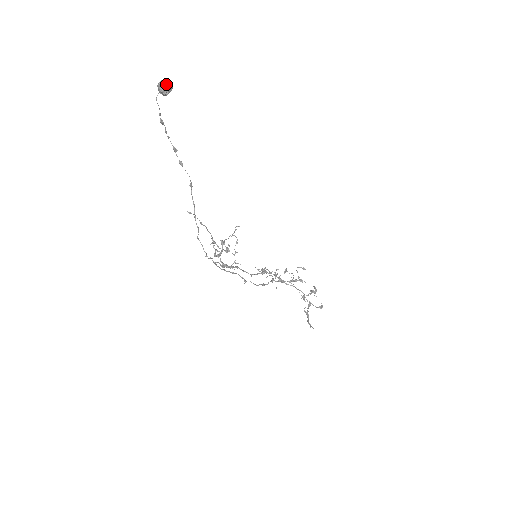
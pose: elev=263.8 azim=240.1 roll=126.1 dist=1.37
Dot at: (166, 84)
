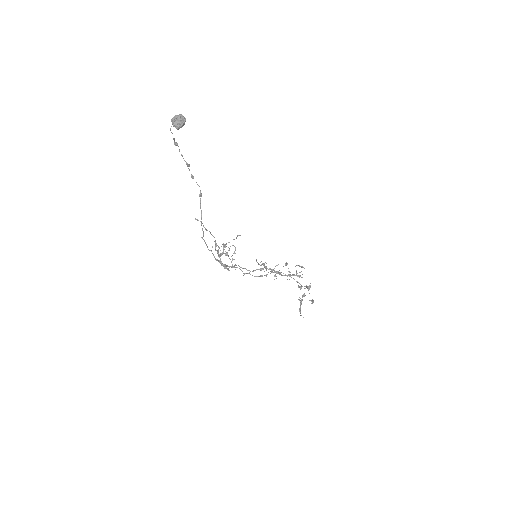
Dot at: (179, 120)
